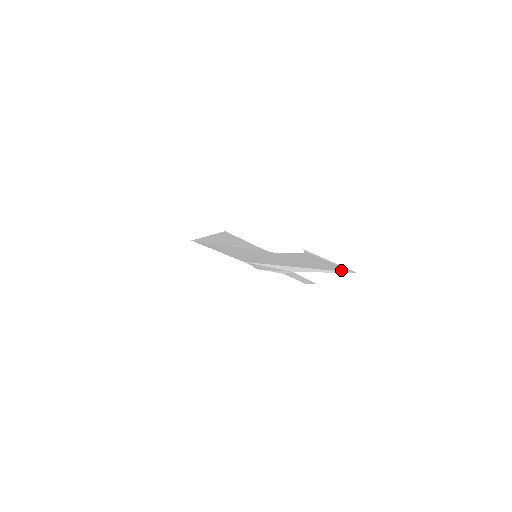
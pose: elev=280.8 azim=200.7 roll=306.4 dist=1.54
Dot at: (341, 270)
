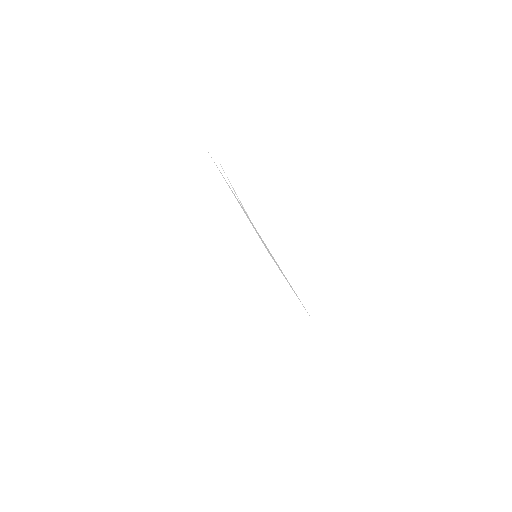
Dot at: occluded
